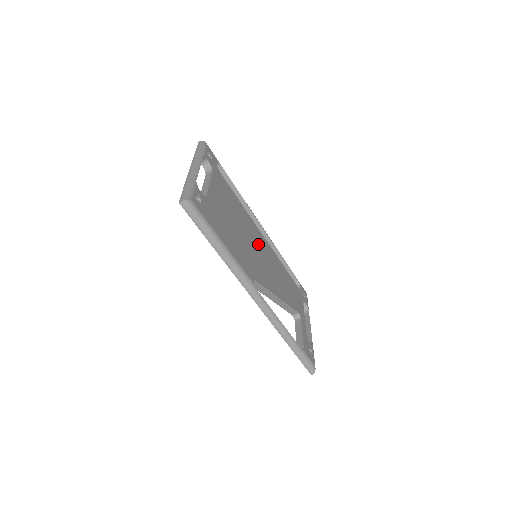
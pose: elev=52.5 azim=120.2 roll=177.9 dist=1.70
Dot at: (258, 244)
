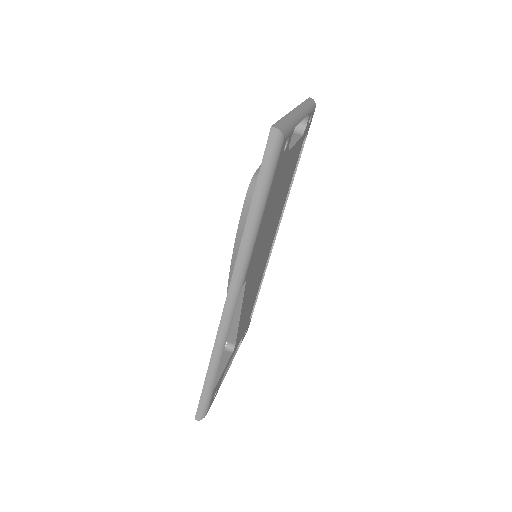
Dot at: (267, 246)
